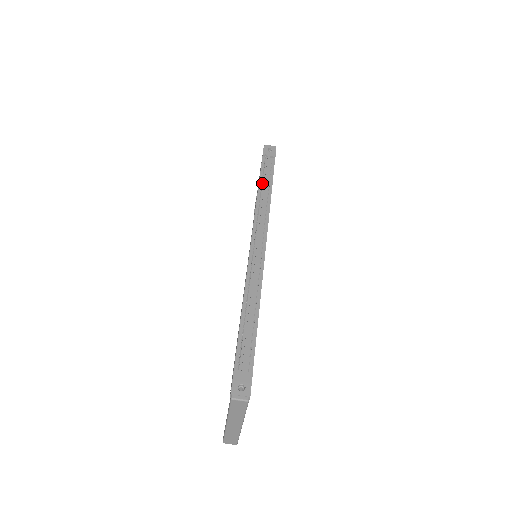
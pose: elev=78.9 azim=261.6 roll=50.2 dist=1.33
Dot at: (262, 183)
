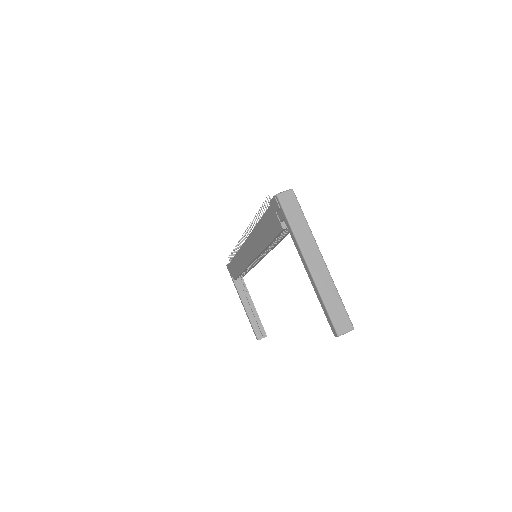
Dot at: (233, 250)
